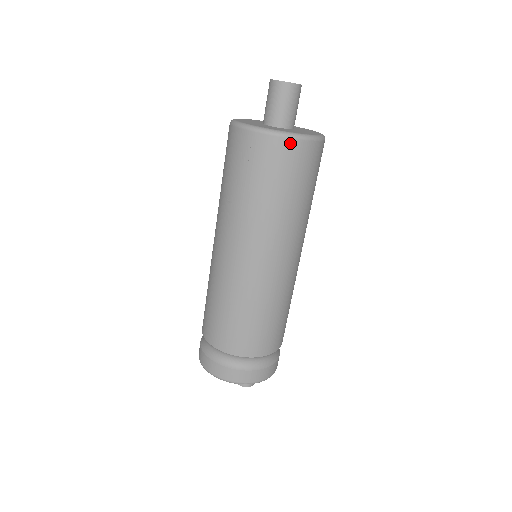
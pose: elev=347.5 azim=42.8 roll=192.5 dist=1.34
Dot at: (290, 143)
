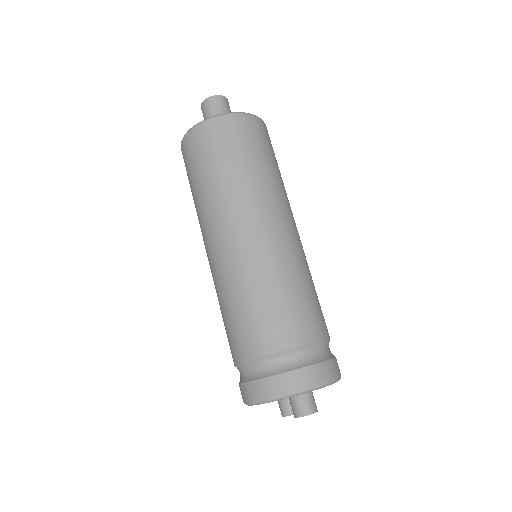
Dot at: (208, 125)
